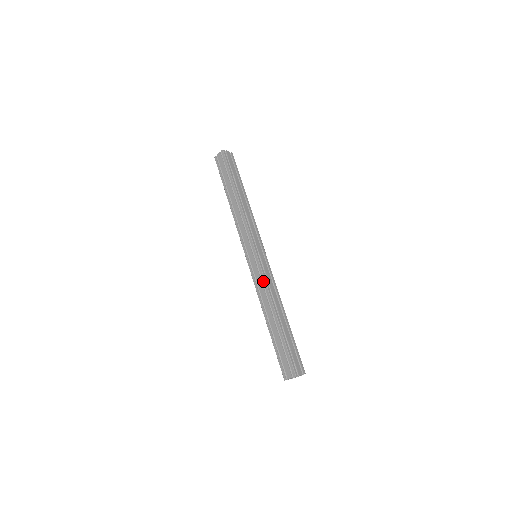
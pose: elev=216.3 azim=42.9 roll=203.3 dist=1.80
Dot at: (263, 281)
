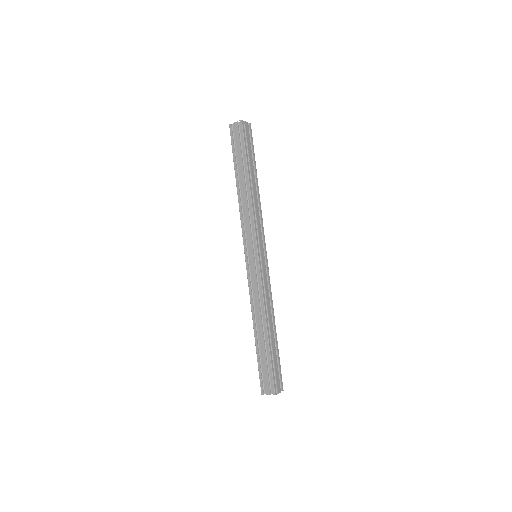
Dot at: (260, 289)
